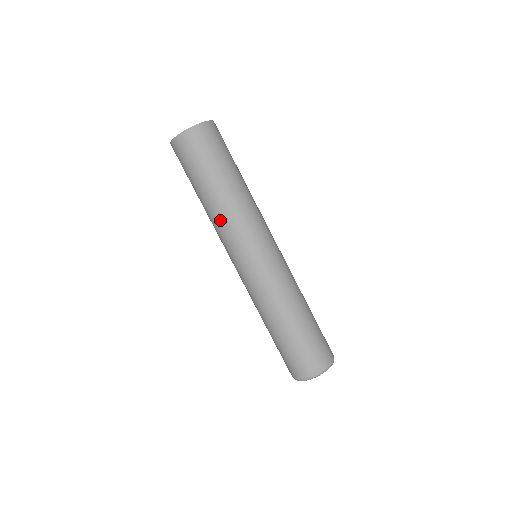
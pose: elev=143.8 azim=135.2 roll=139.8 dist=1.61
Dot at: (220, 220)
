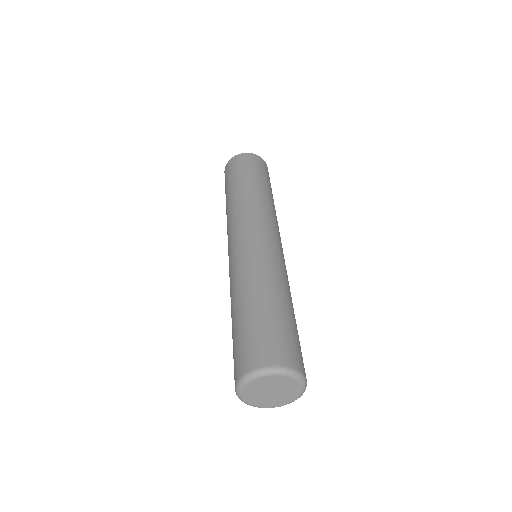
Dot at: (228, 216)
